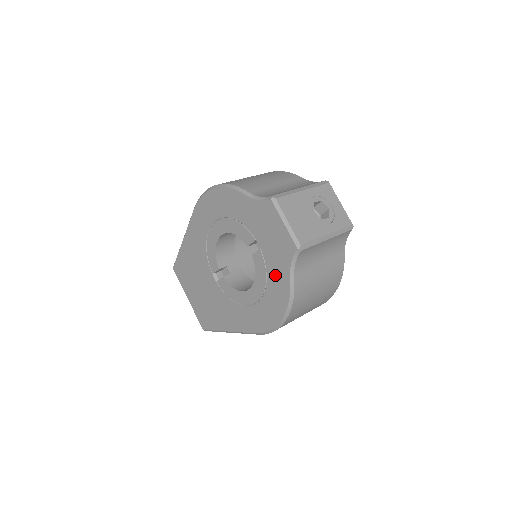
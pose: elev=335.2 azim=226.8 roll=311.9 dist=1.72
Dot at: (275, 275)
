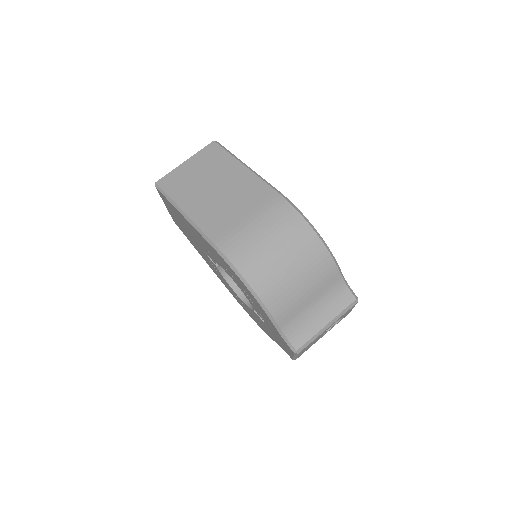
Dot at: (265, 329)
